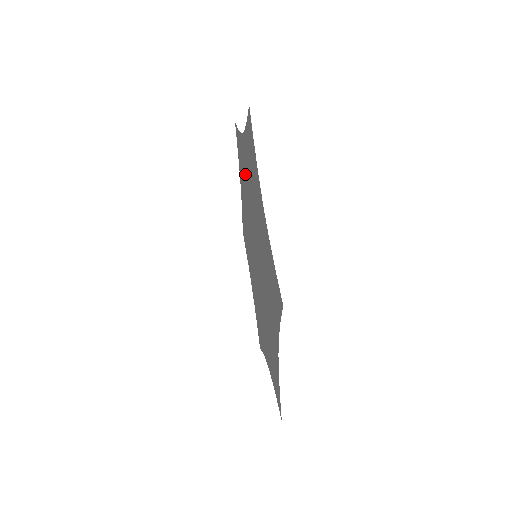
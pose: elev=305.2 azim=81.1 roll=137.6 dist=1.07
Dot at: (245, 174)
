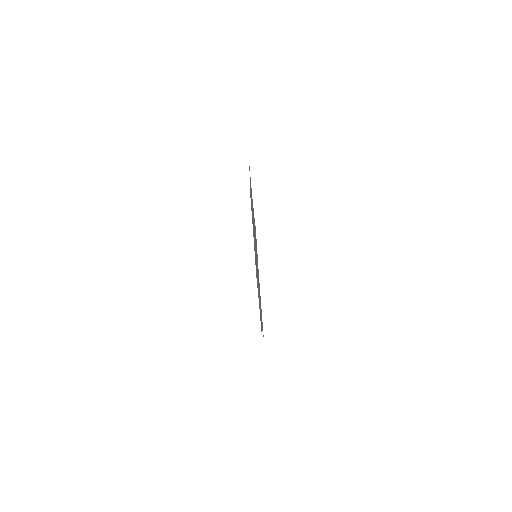
Dot at: occluded
